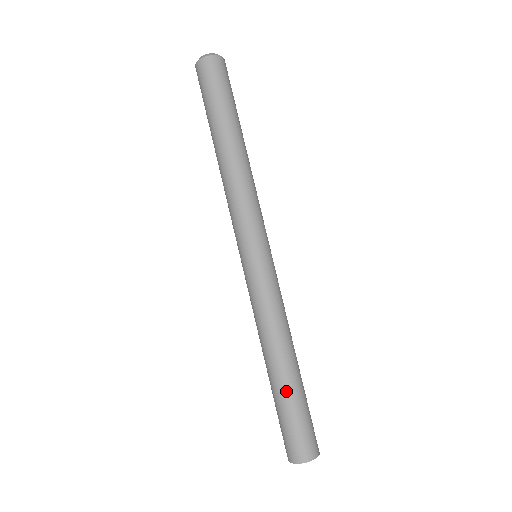
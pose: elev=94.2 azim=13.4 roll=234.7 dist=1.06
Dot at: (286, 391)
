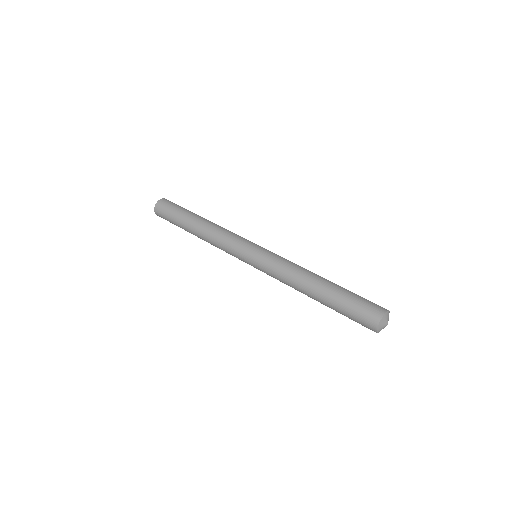
Dot at: (336, 288)
